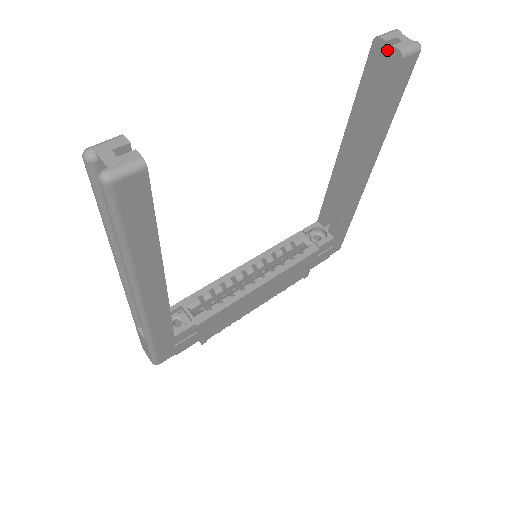
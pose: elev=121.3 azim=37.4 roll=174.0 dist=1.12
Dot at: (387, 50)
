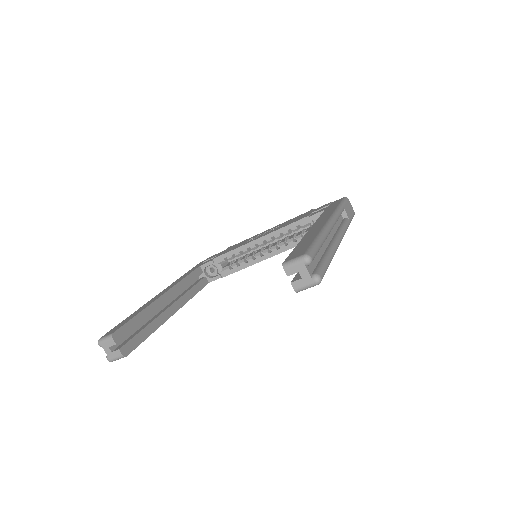
Dot at: occluded
